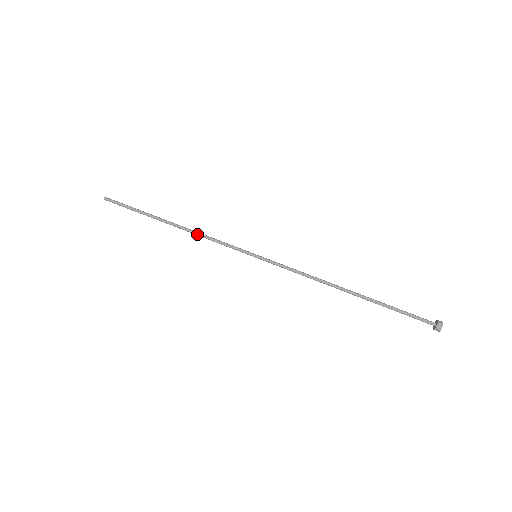
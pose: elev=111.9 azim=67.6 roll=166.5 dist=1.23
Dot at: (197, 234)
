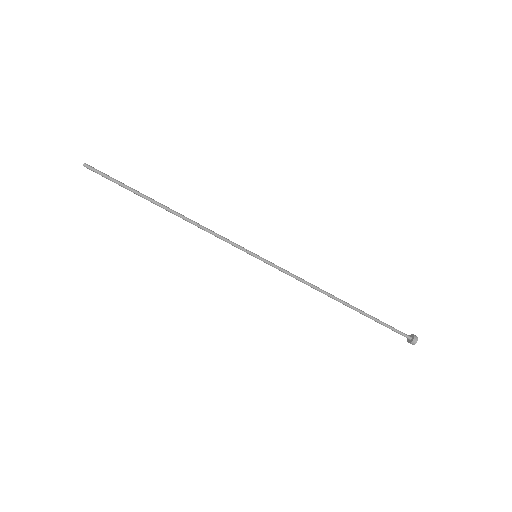
Dot at: occluded
